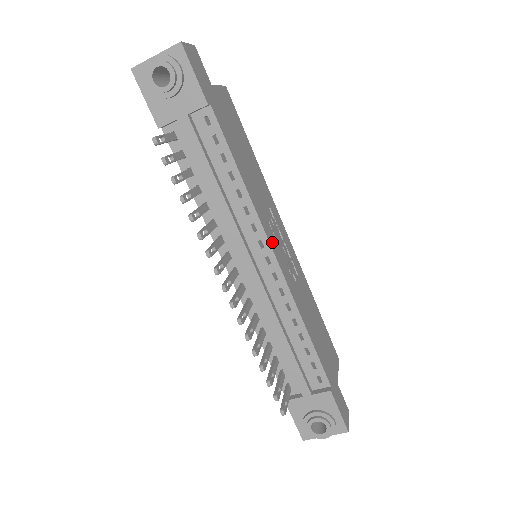
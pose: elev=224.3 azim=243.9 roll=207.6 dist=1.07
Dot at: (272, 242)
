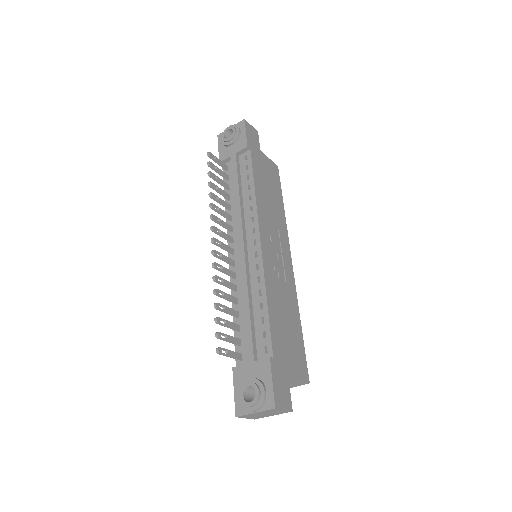
Dot at: (263, 234)
